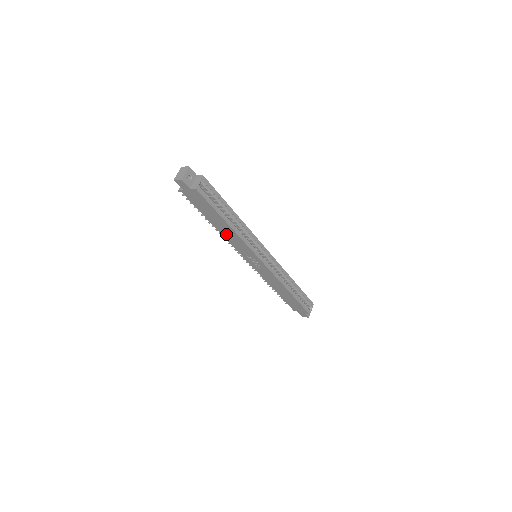
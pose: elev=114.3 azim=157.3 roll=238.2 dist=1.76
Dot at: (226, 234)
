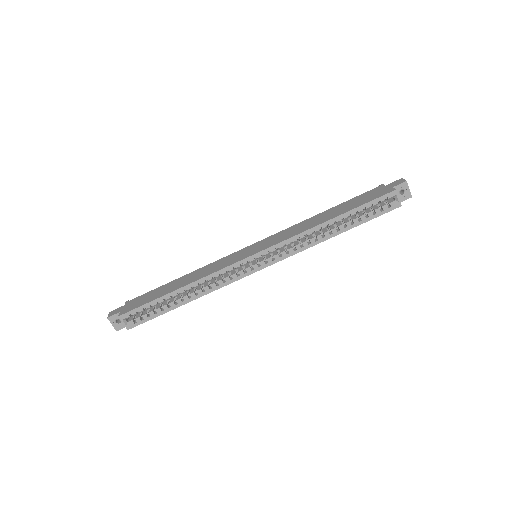
Dot at: occluded
